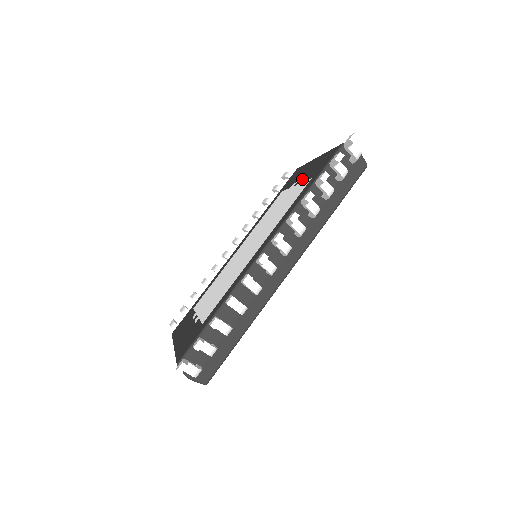
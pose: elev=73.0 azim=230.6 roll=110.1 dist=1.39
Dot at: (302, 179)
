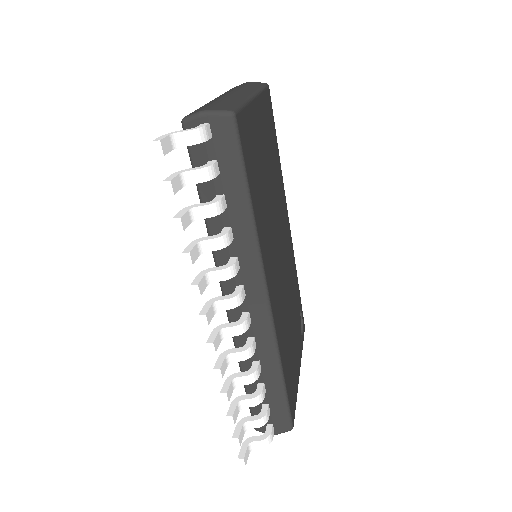
Dot at: occluded
